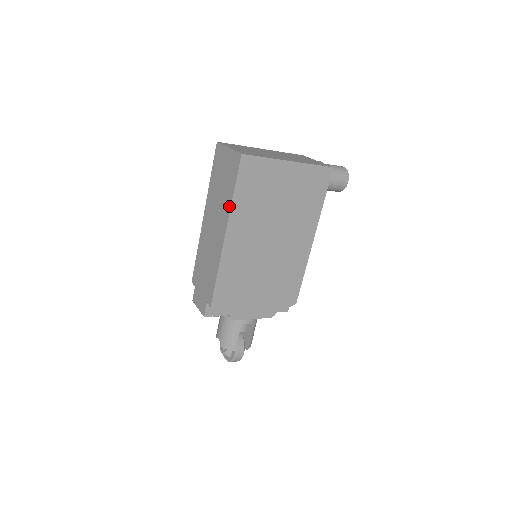
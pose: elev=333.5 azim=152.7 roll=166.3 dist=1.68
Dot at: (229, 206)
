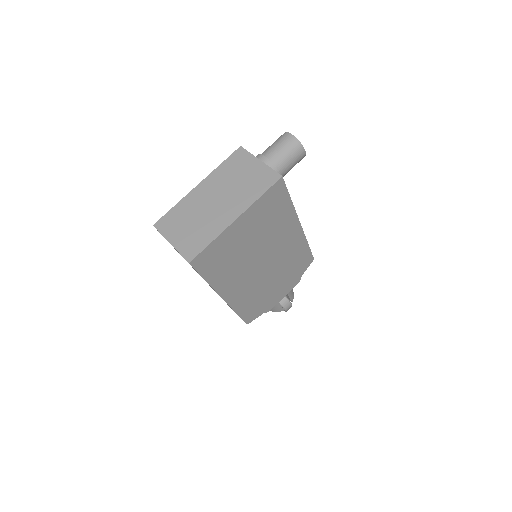
Dot at: occluded
